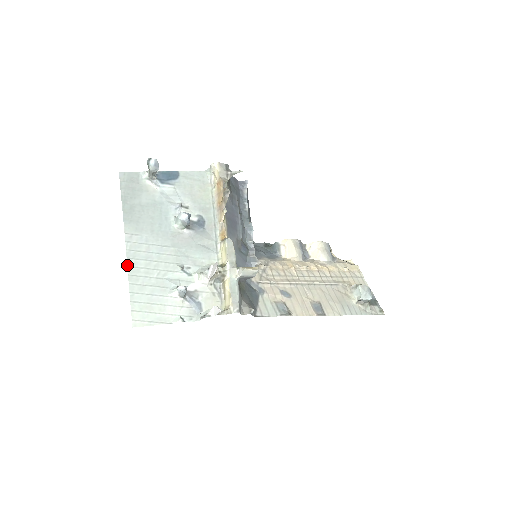
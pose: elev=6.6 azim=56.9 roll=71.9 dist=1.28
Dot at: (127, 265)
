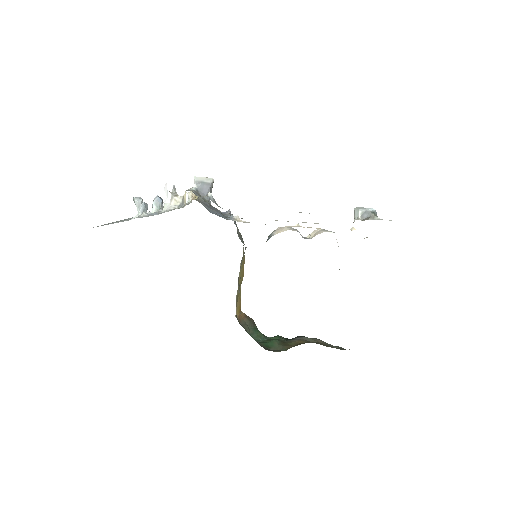
Dot at: occluded
